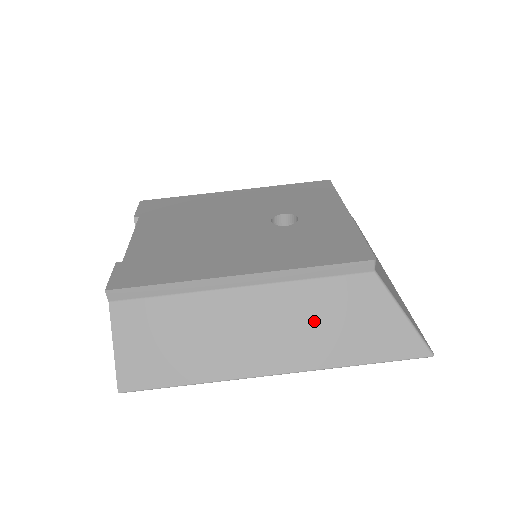
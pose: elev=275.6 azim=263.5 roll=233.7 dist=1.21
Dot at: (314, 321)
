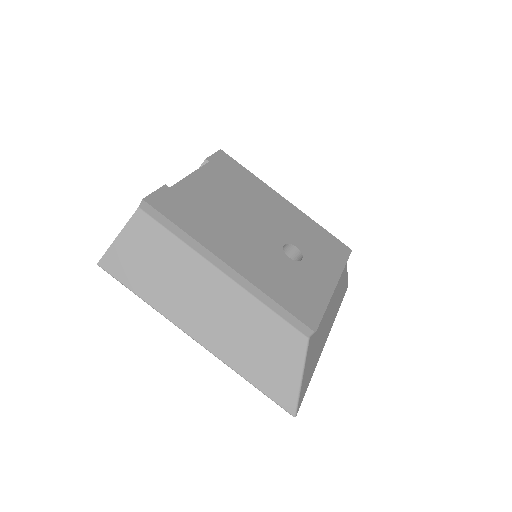
Dot at: (246, 332)
